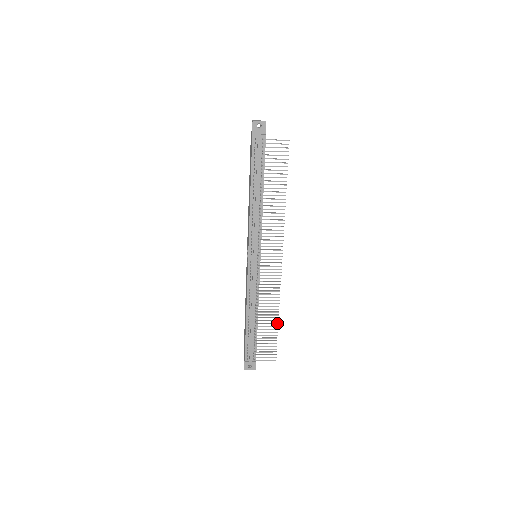
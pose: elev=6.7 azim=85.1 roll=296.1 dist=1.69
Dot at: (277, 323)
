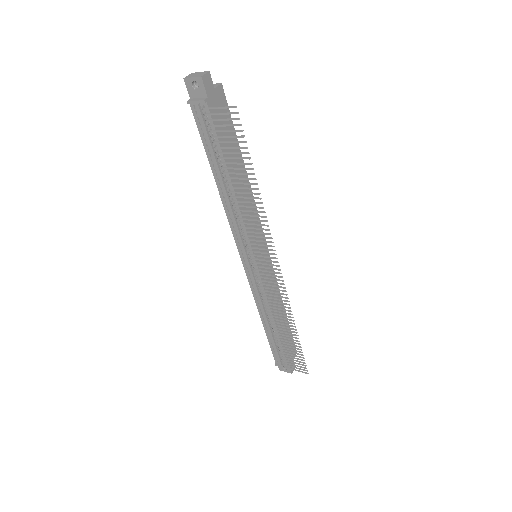
Dot at: (297, 338)
